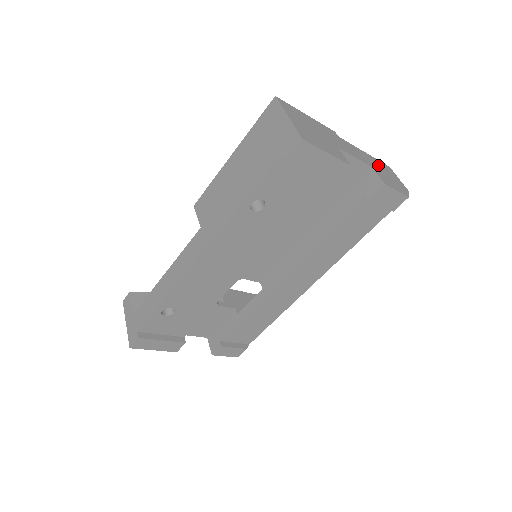
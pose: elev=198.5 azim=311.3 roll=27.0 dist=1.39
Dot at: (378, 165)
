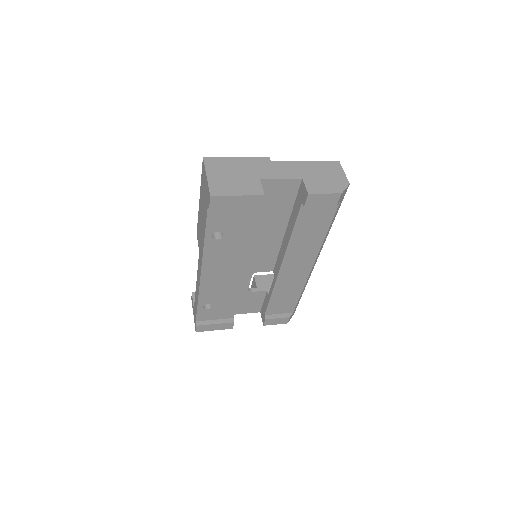
Dot at: (316, 170)
